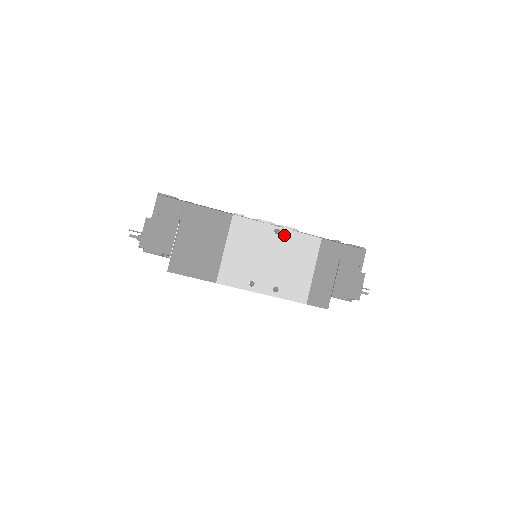
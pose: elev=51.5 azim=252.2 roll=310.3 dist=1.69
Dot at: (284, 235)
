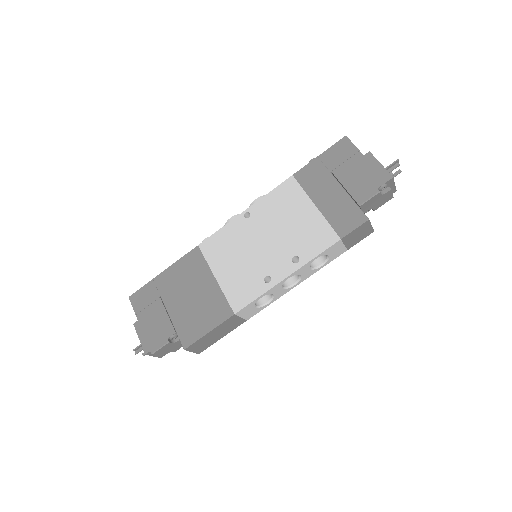
Dot at: (256, 211)
